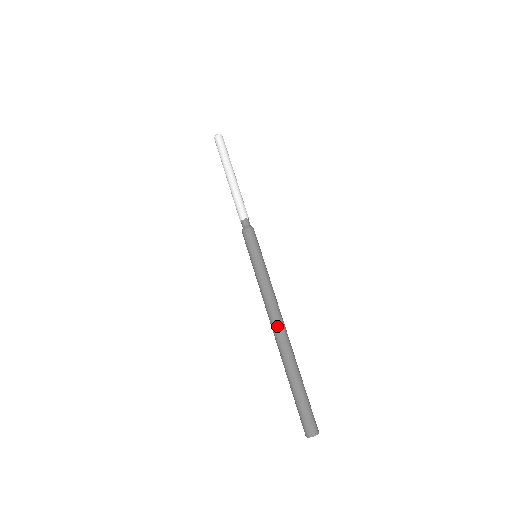
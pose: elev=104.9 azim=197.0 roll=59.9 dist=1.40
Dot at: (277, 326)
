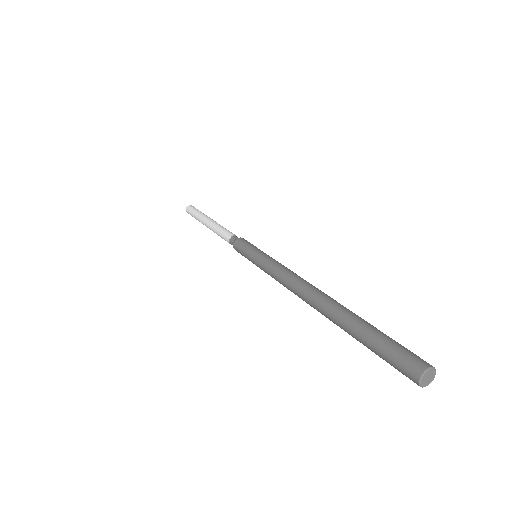
Dot at: (314, 286)
